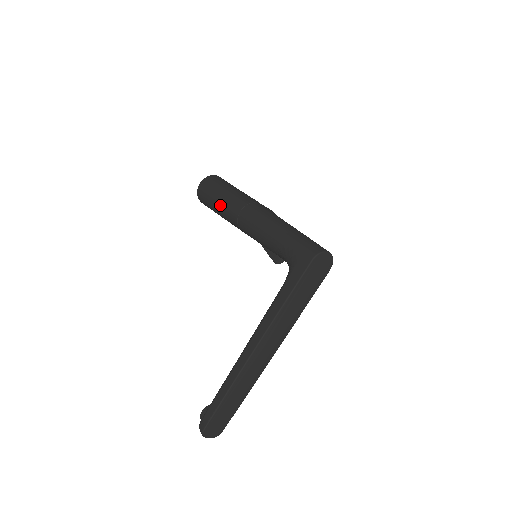
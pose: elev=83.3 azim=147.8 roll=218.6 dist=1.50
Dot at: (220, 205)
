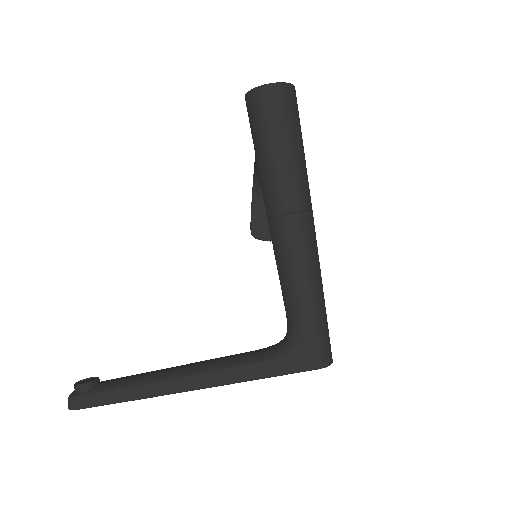
Dot at: (274, 163)
